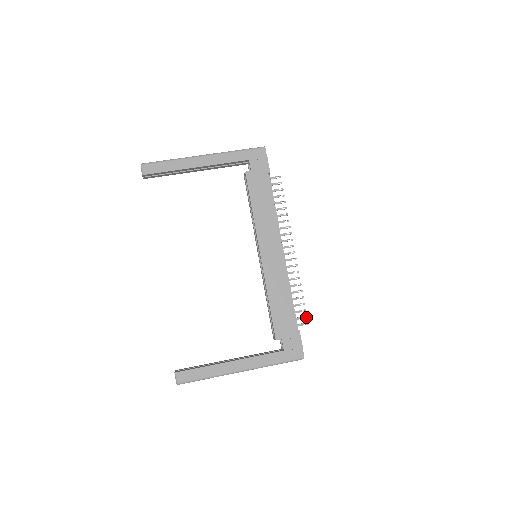
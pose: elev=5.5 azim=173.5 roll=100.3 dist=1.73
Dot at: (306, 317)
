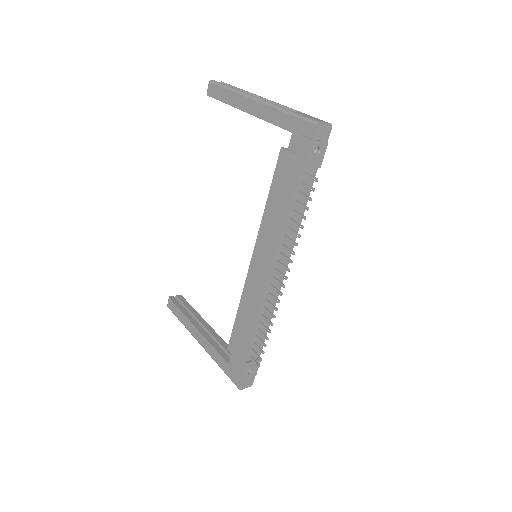
Dot at: (260, 359)
